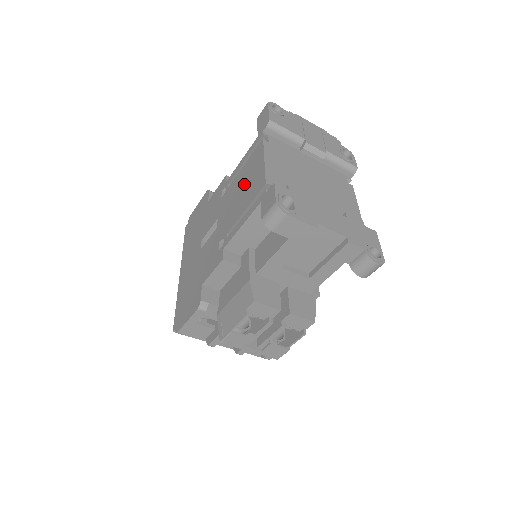
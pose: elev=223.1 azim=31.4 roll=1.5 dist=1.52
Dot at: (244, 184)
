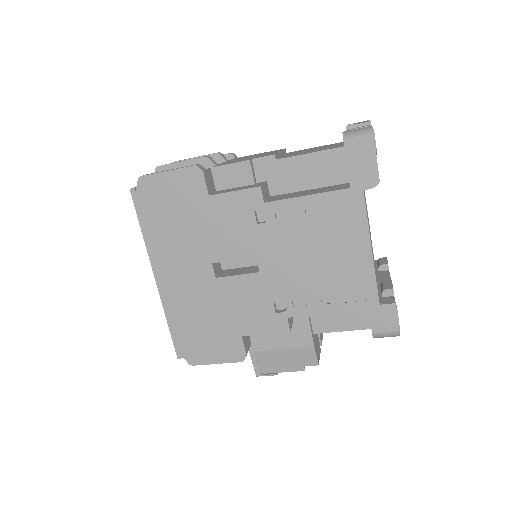
Dot at: (325, 252)
